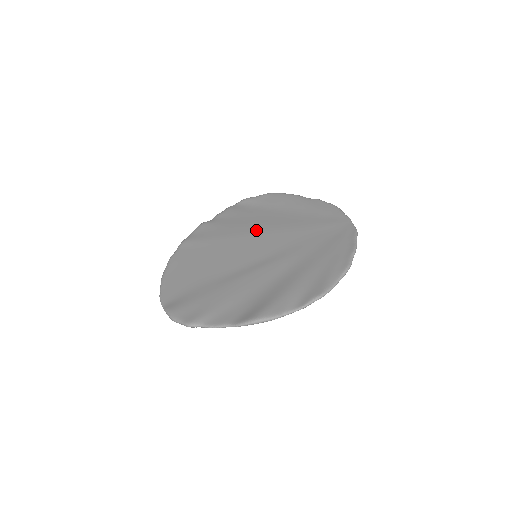
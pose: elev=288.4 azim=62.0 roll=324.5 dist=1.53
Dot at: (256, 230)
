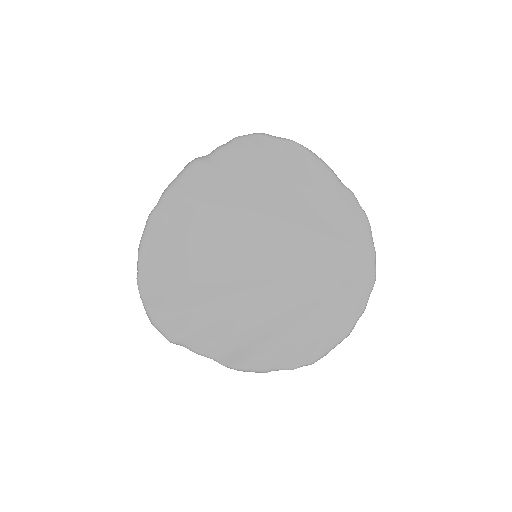
Dot at: (264, 217)
